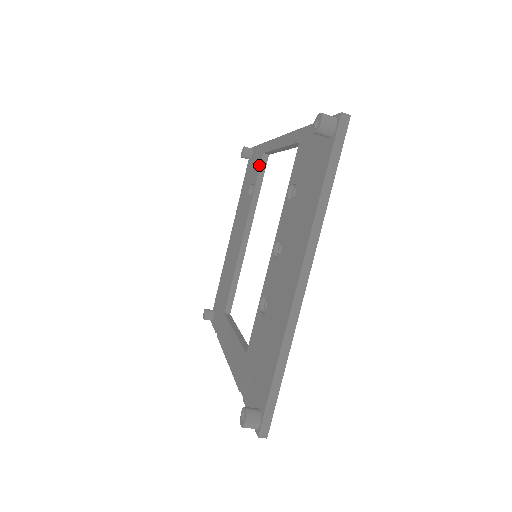
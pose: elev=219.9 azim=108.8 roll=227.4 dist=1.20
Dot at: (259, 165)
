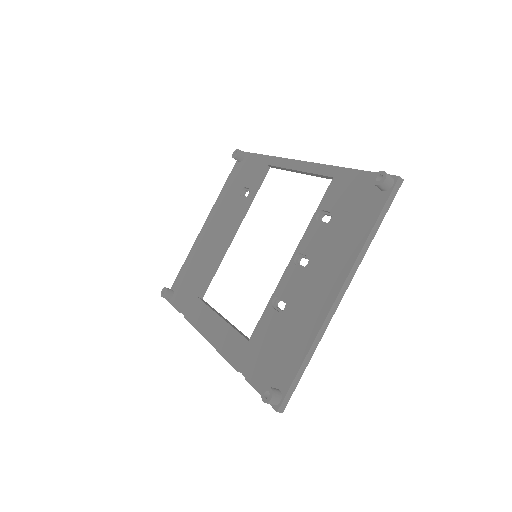
Dot at: (260, 174)
